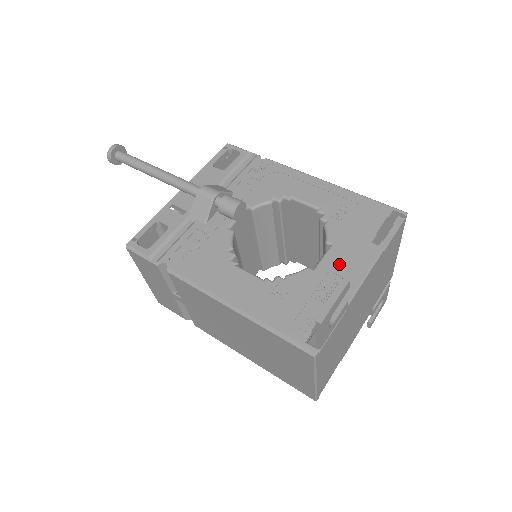
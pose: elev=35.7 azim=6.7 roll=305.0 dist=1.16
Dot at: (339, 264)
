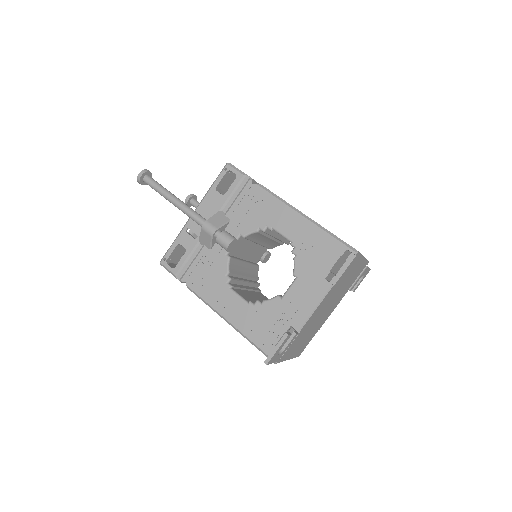
Dot at: (299, 296)
